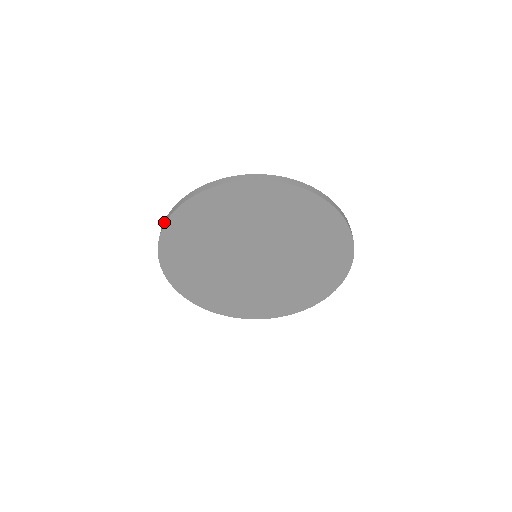
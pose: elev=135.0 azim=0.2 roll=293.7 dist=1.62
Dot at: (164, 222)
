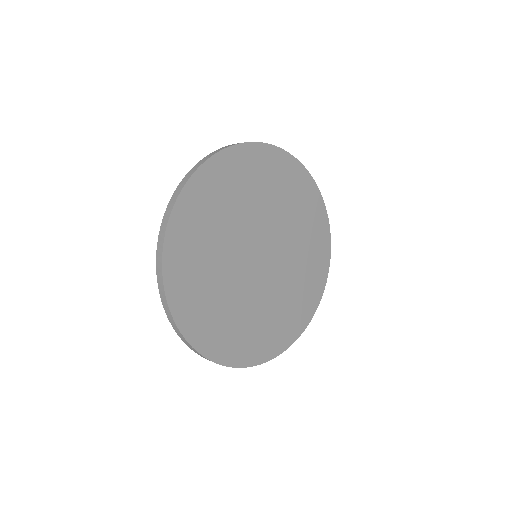
Dot at: (191, 171)
